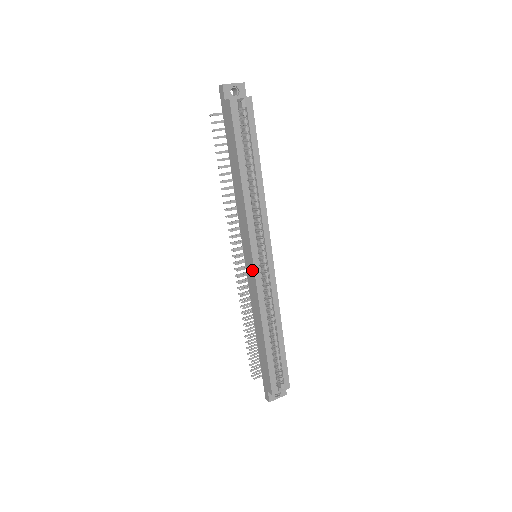
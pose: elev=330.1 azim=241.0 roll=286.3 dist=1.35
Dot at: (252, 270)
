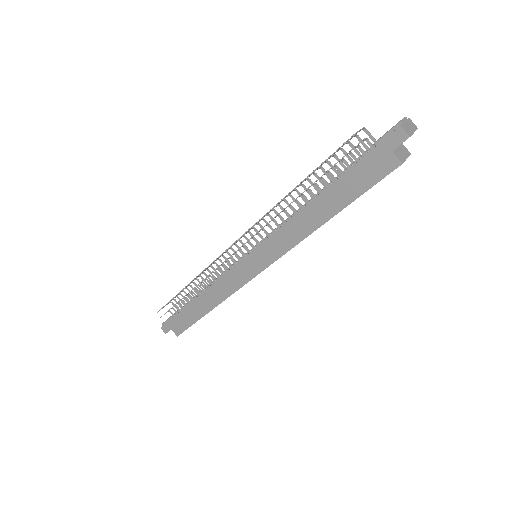
Dot at: (250, 275)
